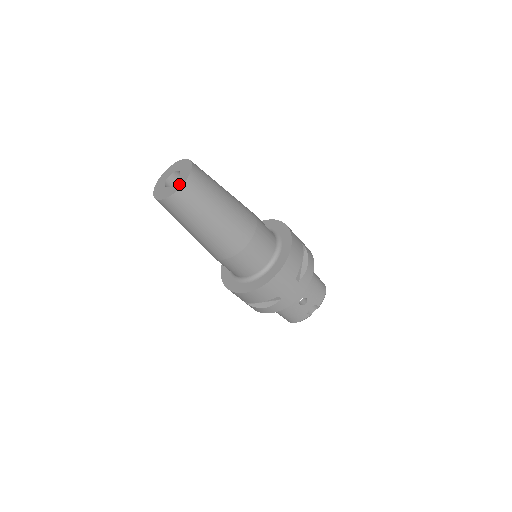
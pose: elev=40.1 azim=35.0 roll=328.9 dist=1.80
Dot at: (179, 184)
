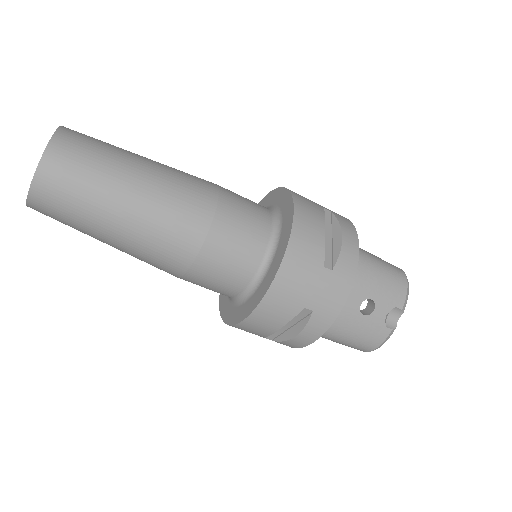
Dot at: (39, 163)
